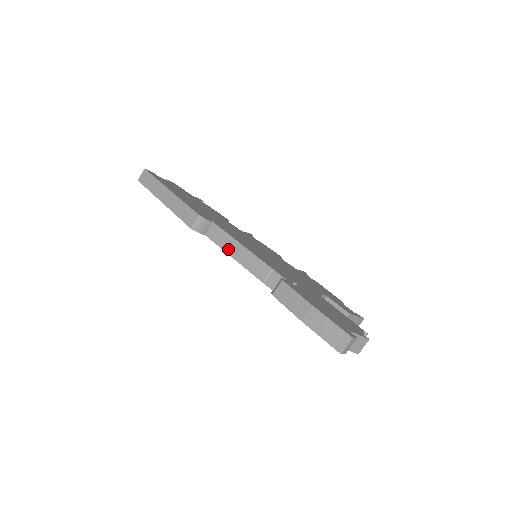
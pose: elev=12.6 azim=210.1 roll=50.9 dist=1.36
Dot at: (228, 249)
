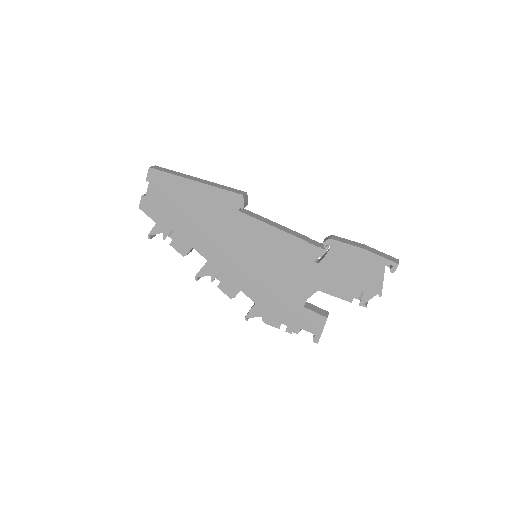
Dot at: (267, 222)
